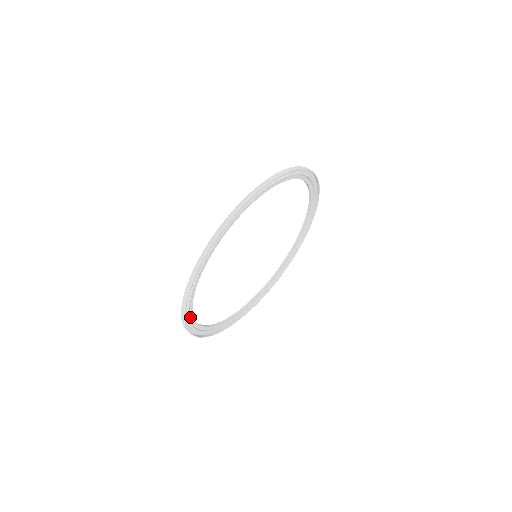
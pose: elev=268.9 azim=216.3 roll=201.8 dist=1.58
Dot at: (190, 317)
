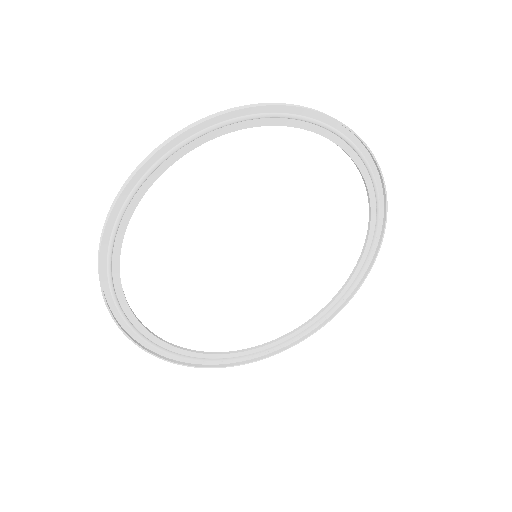
Dot at: (242, 354)
